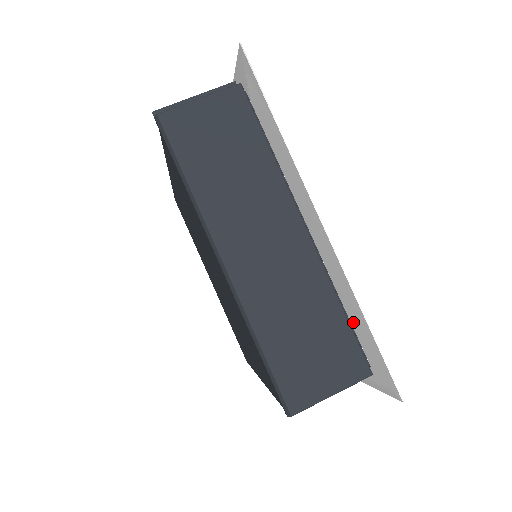
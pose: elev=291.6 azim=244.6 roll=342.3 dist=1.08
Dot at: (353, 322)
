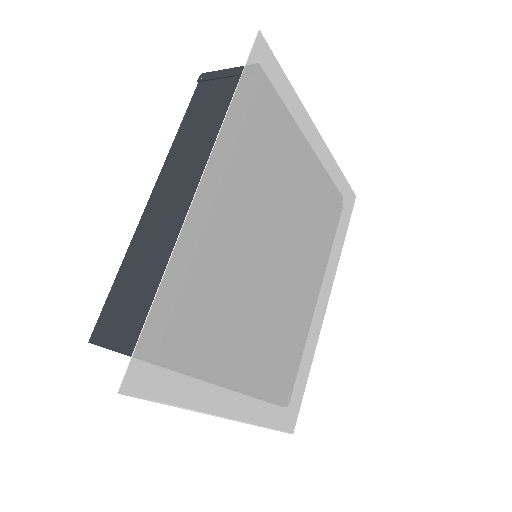
Dot at: (279, 103)
